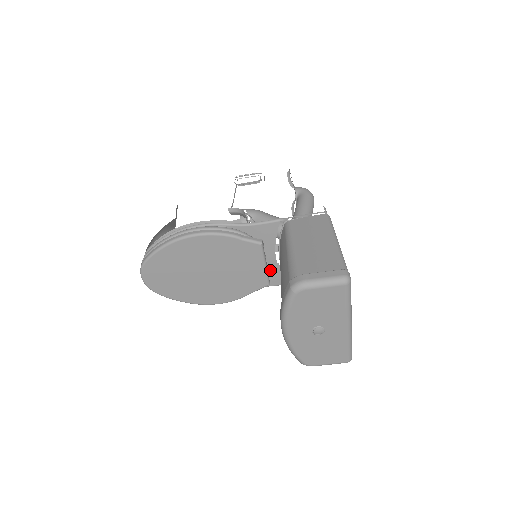
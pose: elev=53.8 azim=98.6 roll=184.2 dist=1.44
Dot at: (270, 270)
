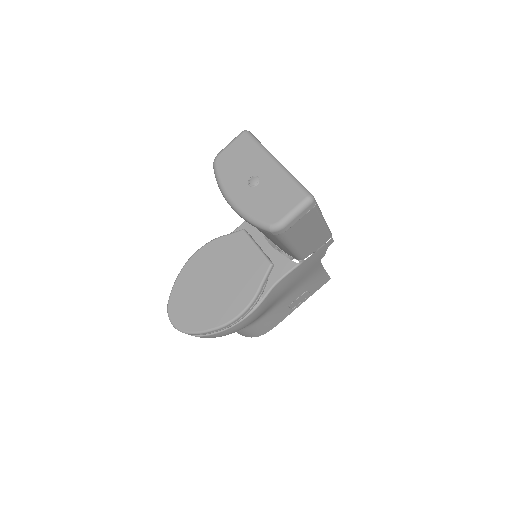
Dot at: (272, 259)
